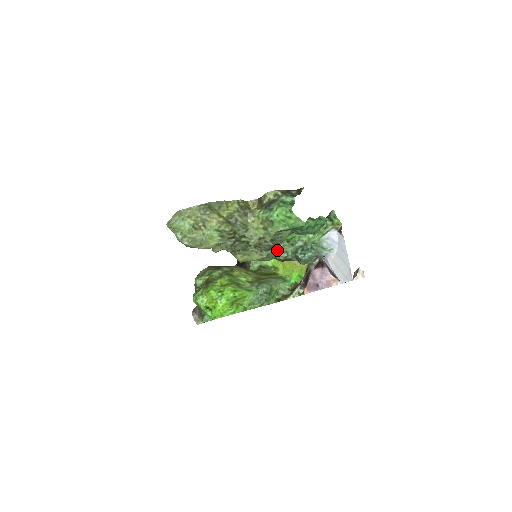
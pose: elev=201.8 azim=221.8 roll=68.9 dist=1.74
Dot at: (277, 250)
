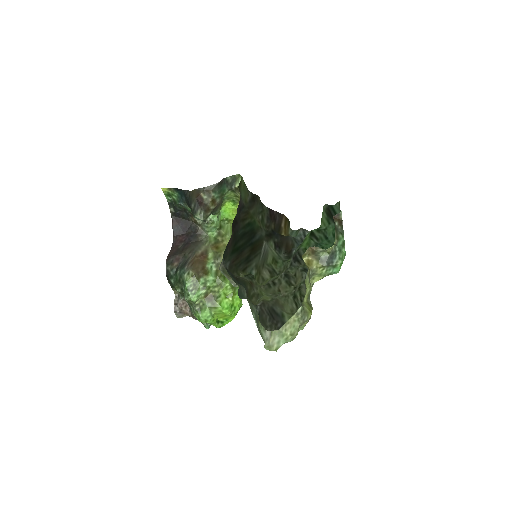
Dot at: (292, 258)
